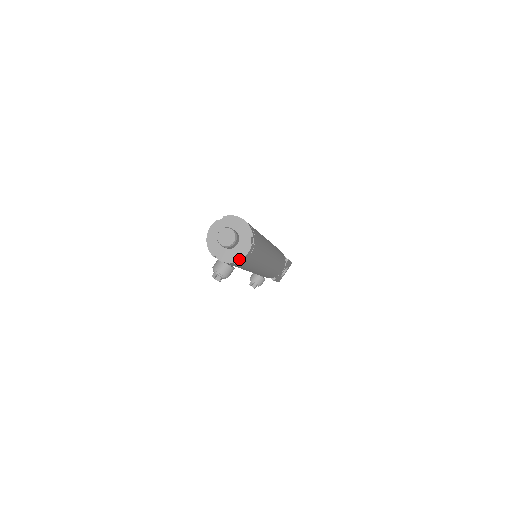
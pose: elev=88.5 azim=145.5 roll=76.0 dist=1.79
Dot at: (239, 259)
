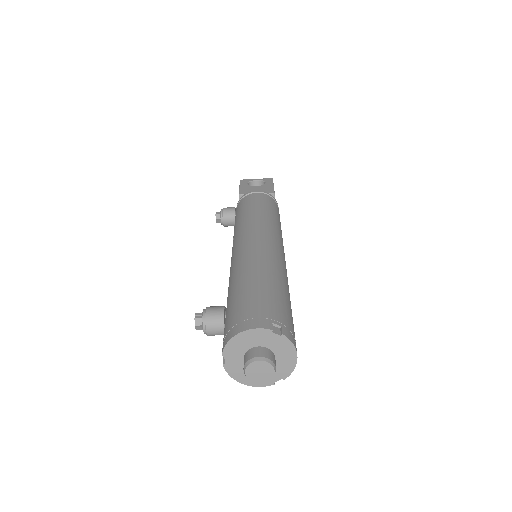
Dot at: (244, 383)
